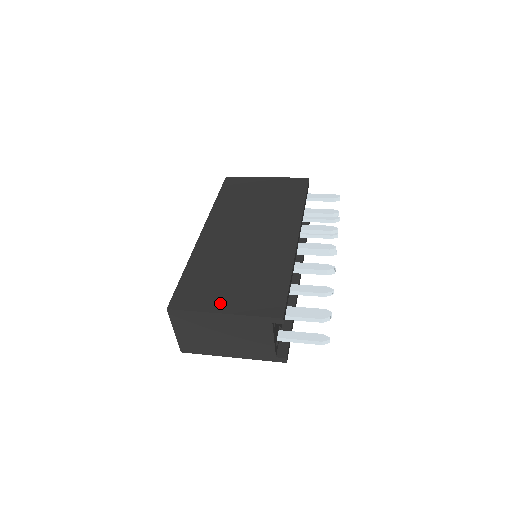
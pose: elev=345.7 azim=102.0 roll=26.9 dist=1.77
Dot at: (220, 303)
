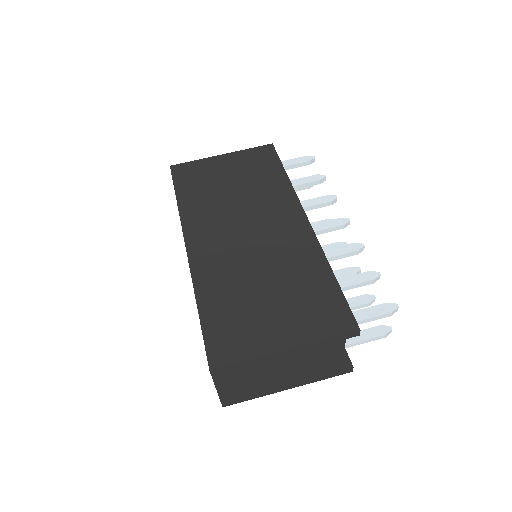
Dot at: (273, 337)
